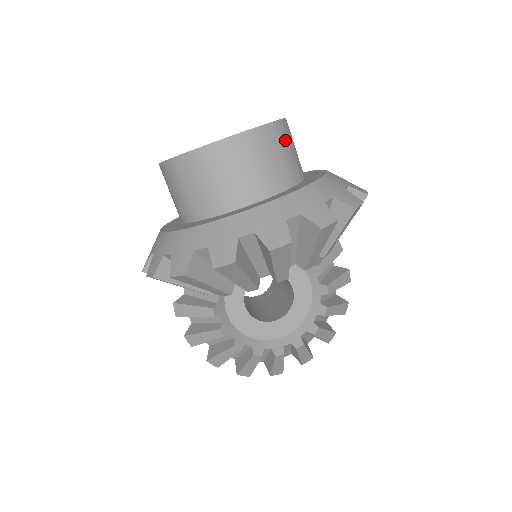
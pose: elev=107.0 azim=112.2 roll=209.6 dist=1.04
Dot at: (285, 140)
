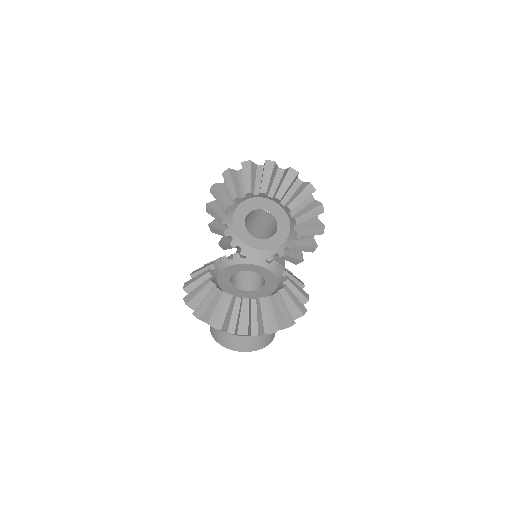
Dot at: occluded
